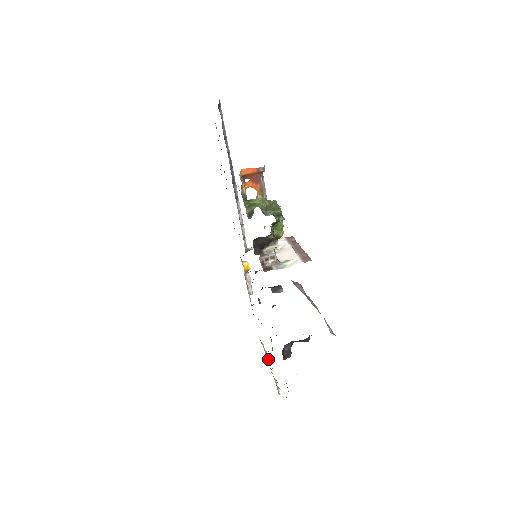
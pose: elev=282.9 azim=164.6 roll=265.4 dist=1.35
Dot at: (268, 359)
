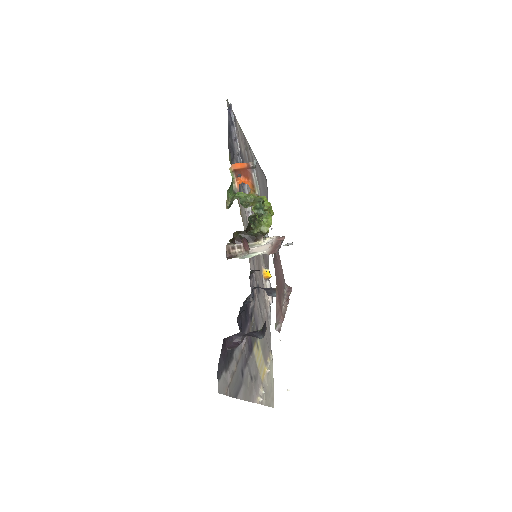
Dot at: (267, 369)
